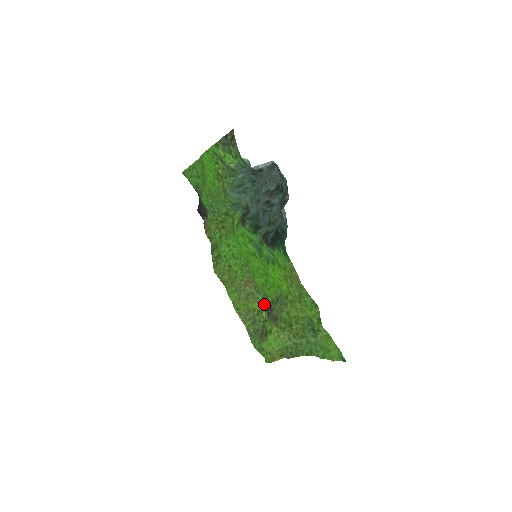
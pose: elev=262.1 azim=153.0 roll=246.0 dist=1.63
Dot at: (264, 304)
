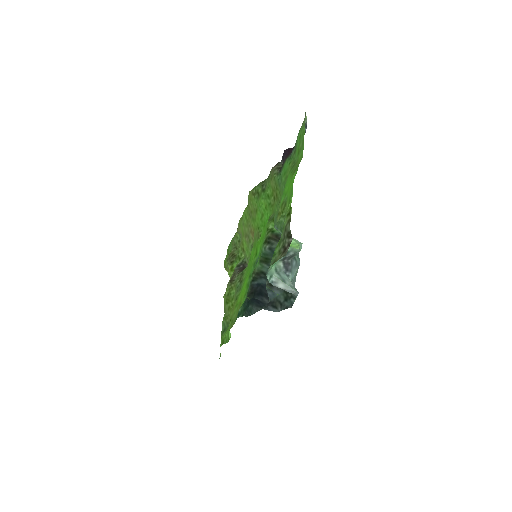
Dot at: (247, 256)
